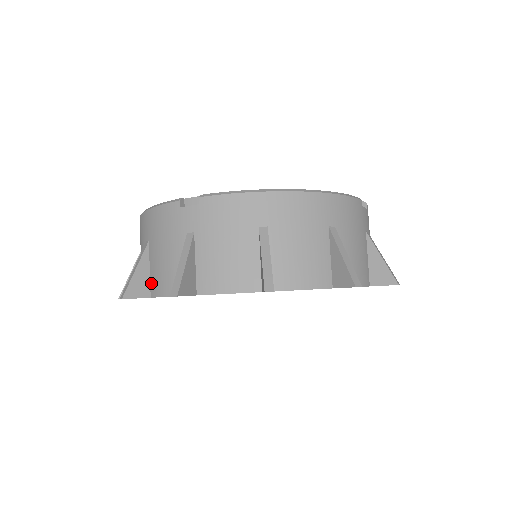
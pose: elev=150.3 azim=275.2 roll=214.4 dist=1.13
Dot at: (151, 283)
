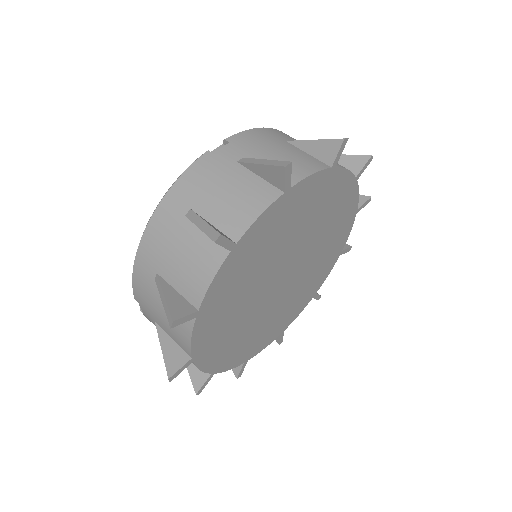
Dot at: (226, 231)
